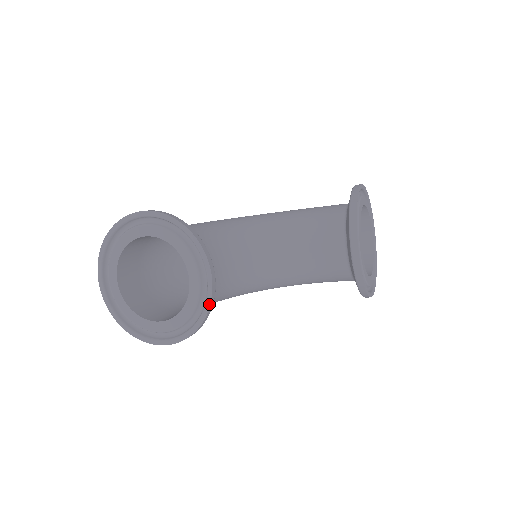
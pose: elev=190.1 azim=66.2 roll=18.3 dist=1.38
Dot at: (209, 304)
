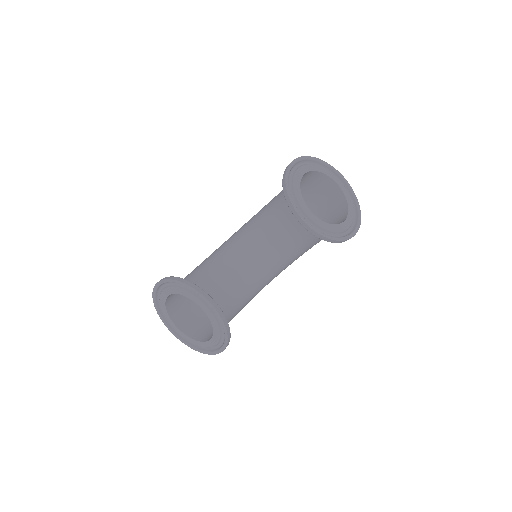
Dot at: (221, 319)
